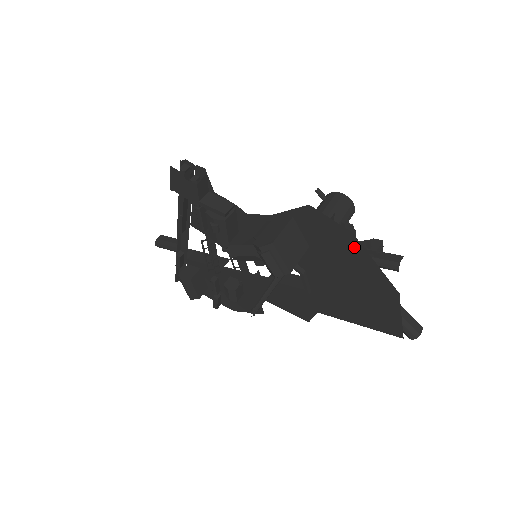
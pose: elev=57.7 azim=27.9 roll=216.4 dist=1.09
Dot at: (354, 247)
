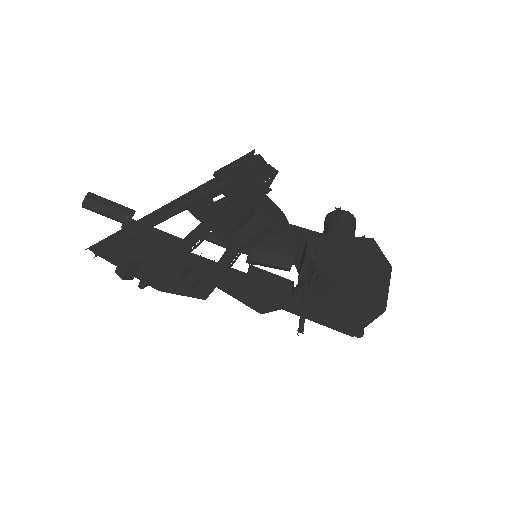
Dot at: (382, 276)
